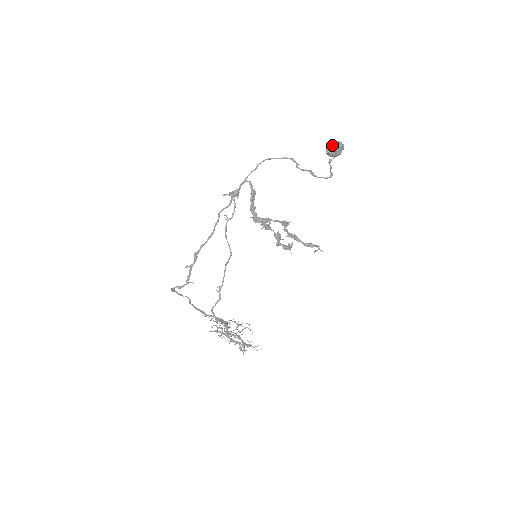
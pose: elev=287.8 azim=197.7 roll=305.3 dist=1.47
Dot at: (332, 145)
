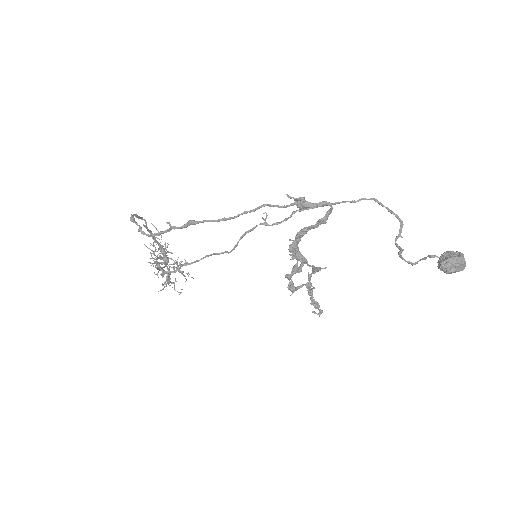
Dot at: (455, 263)
